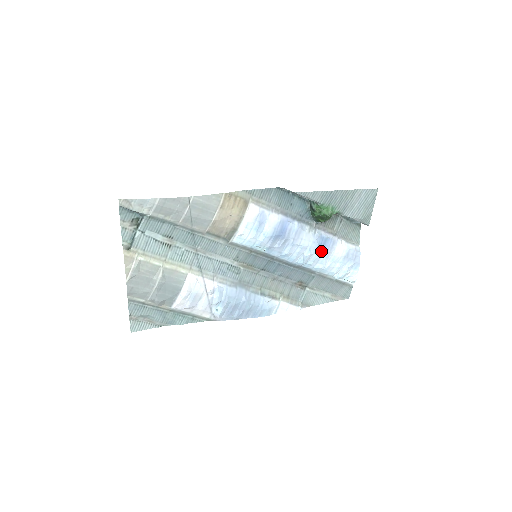
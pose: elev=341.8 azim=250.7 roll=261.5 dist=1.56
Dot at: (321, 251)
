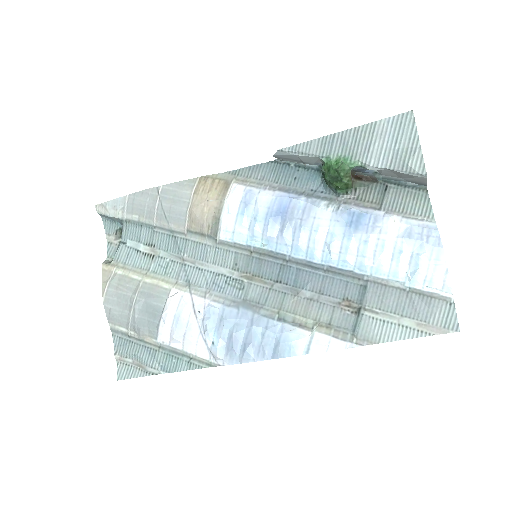
Dot at: (354, 233)
